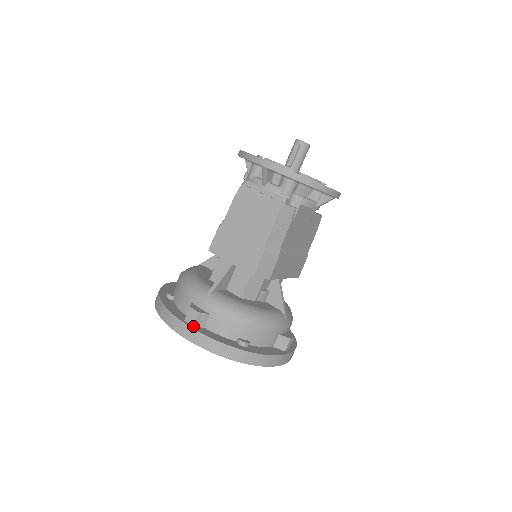
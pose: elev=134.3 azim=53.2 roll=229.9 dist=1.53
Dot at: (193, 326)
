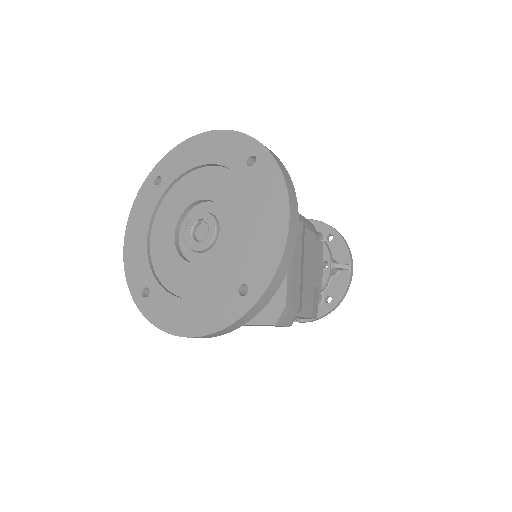
Dot at: occluded
